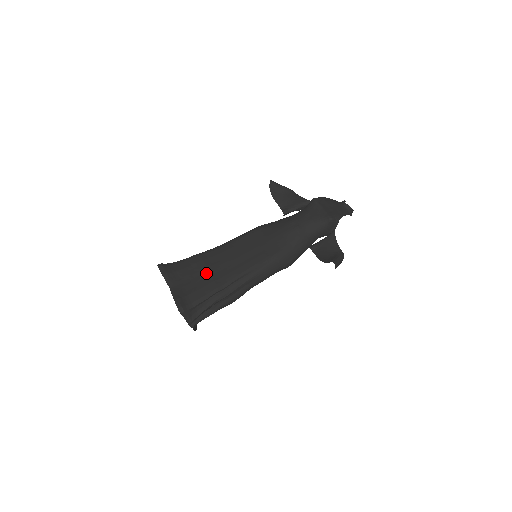
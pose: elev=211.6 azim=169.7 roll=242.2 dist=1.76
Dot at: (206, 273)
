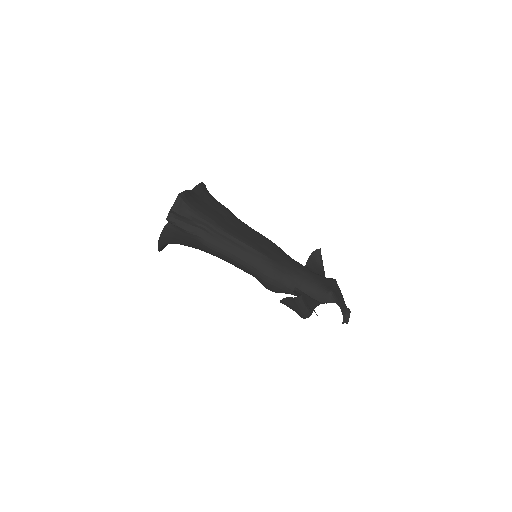
Dot at: (220, 214)
